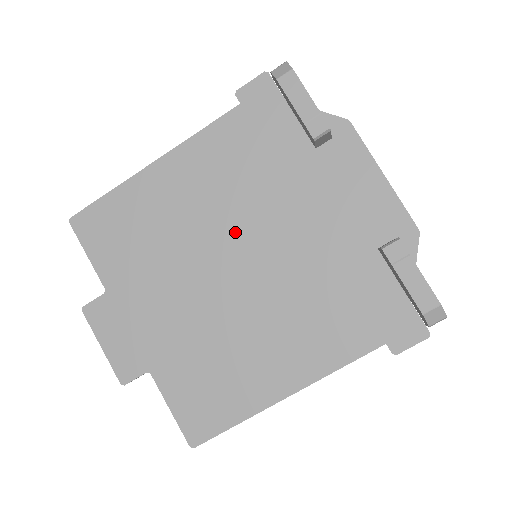
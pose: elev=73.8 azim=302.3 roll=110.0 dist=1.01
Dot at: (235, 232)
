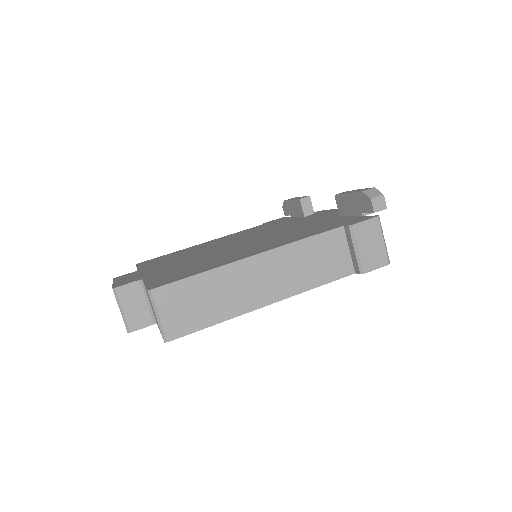
Dot at: (244, 238)
